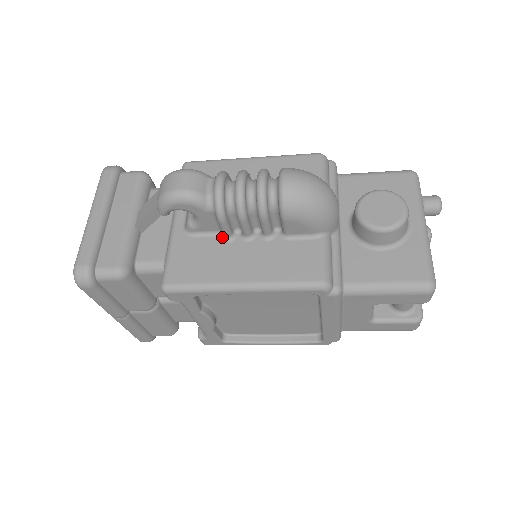
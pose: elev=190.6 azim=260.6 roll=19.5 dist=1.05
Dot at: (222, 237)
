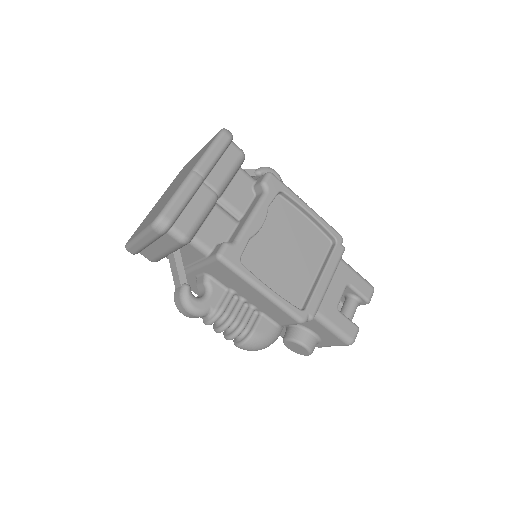
Dot at: occluded
